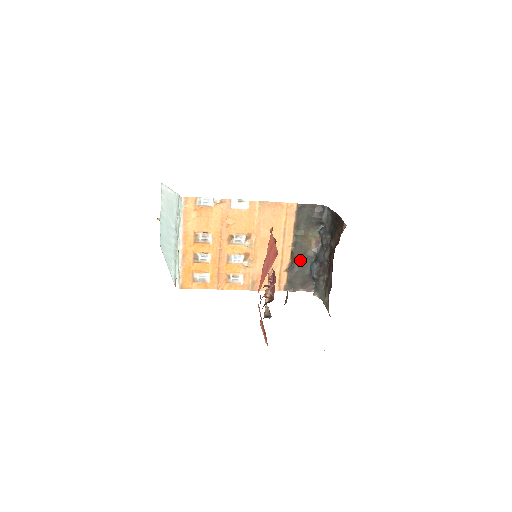
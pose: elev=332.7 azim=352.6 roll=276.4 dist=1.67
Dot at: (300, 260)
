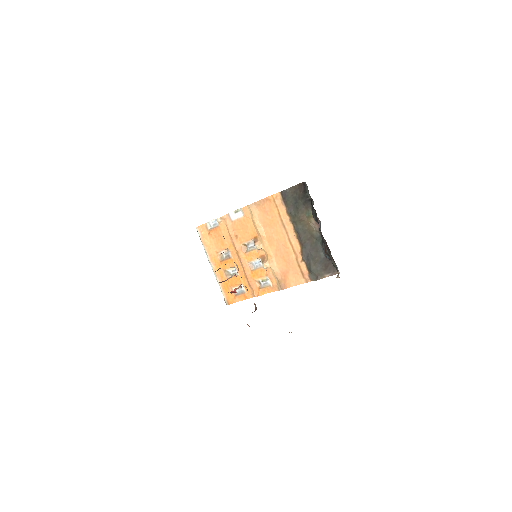
Dot at: (311, 245)
